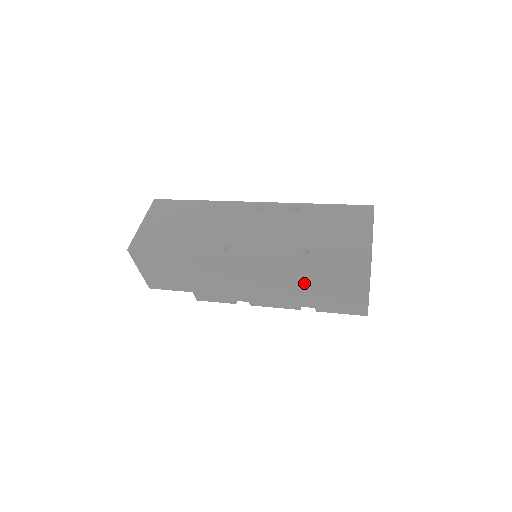
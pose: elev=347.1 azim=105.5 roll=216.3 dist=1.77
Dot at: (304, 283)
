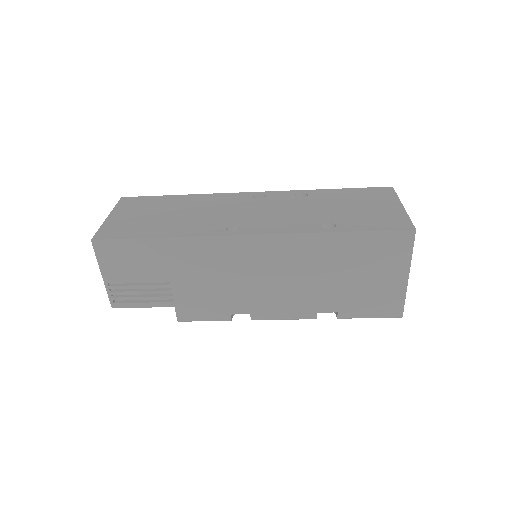
Dot at: (329, 271)
